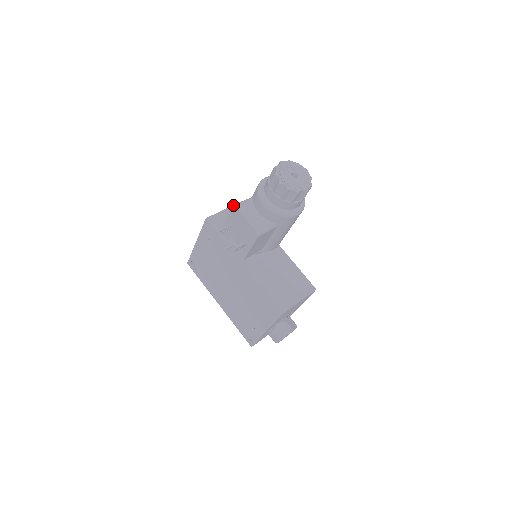
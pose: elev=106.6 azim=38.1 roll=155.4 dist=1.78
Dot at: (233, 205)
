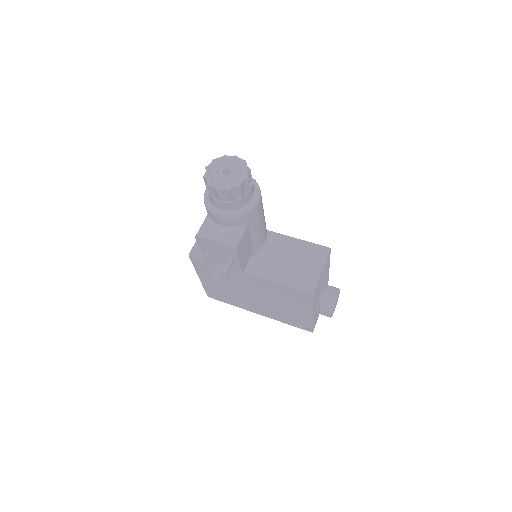
Dot at: occluded
